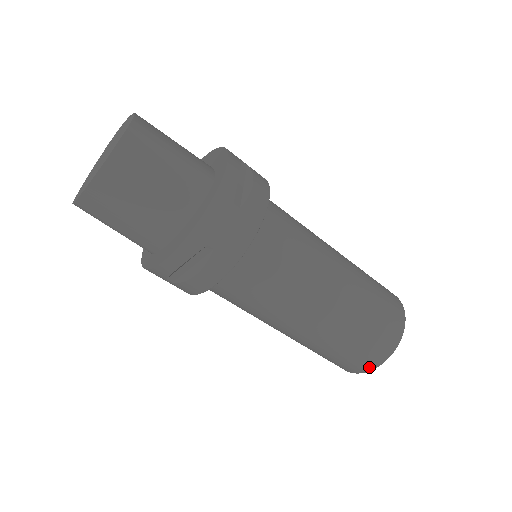
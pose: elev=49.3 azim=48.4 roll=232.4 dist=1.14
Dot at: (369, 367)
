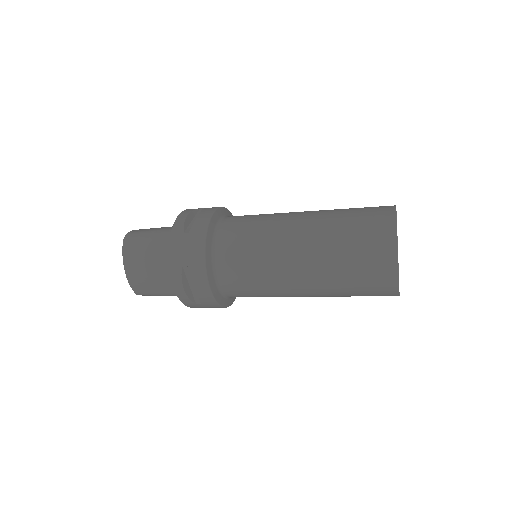
Dot at: (392, 276)
